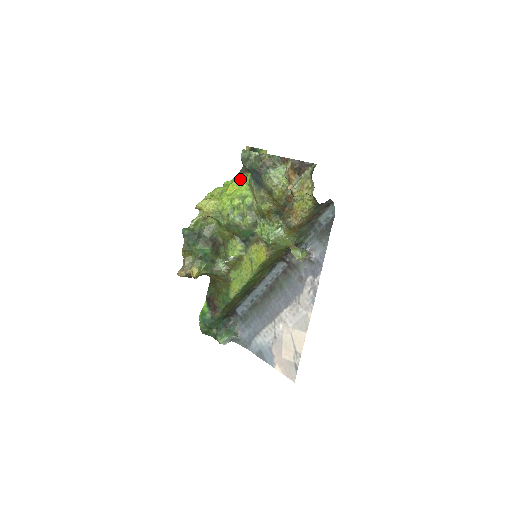
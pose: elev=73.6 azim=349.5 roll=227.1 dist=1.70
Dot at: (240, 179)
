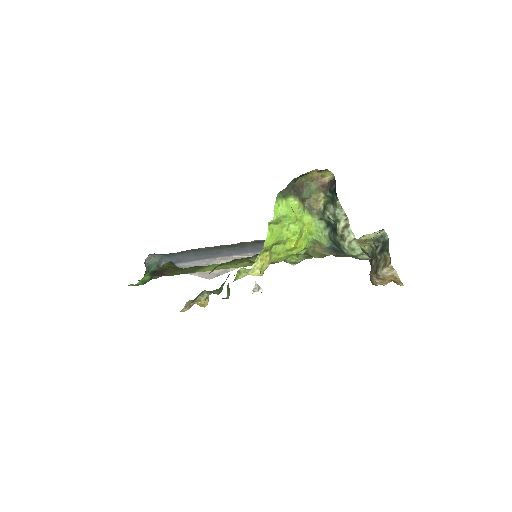
Dot at: (299, 221)
